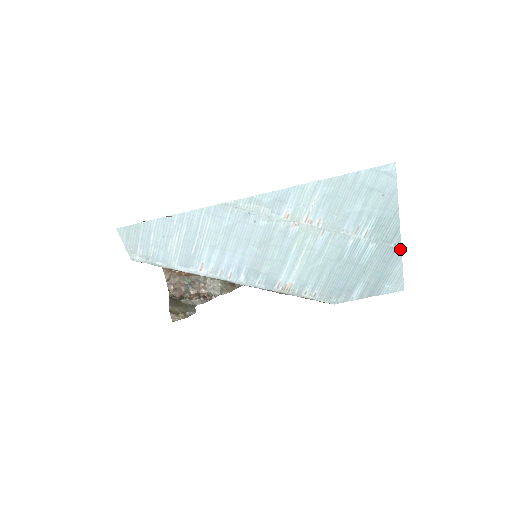
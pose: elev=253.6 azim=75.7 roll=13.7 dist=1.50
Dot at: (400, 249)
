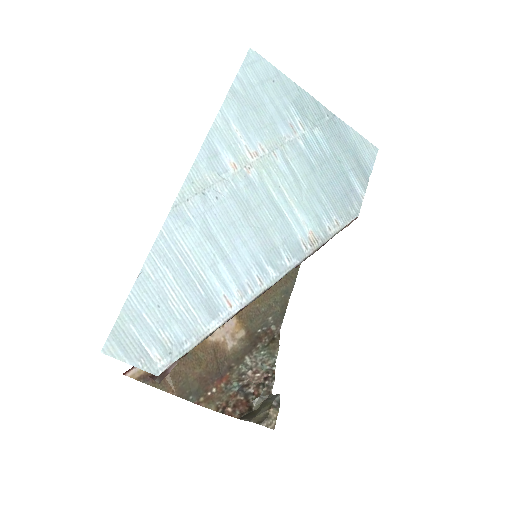
Dot at: (335, 116)
